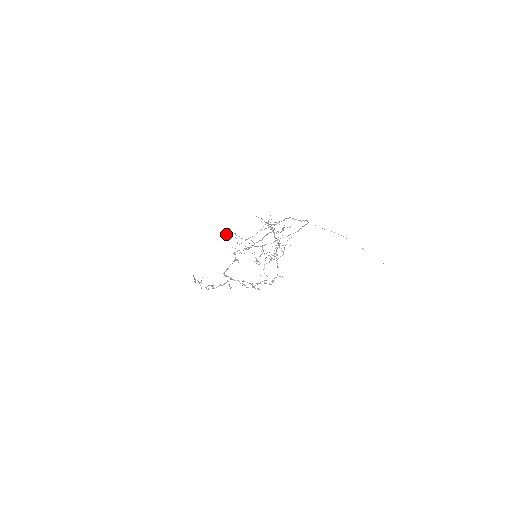
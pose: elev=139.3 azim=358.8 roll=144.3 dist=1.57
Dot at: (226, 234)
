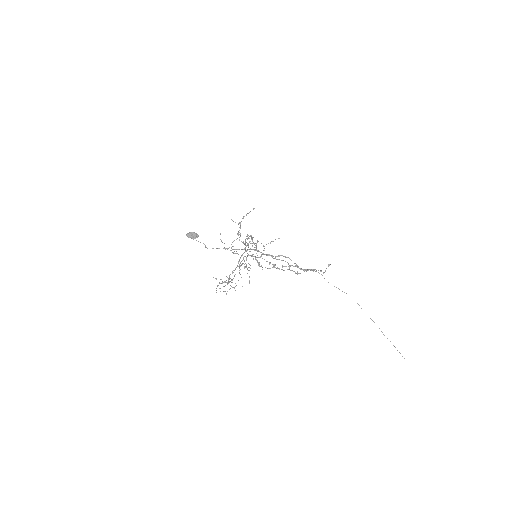
Dot at: occluded
